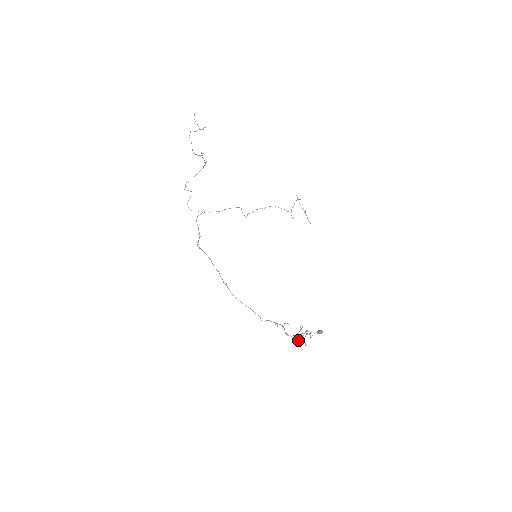
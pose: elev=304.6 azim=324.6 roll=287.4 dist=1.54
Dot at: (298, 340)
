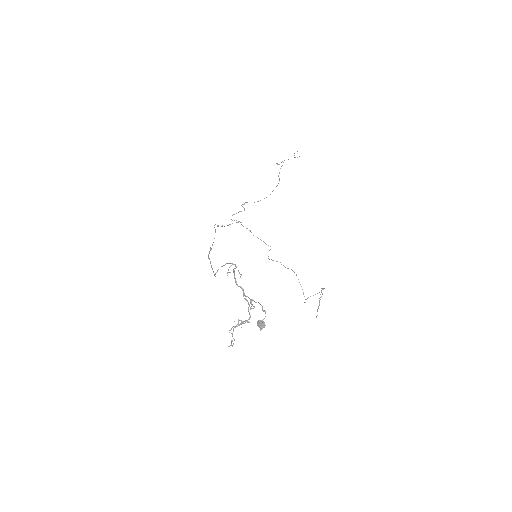
Dot at: (229, 330)
